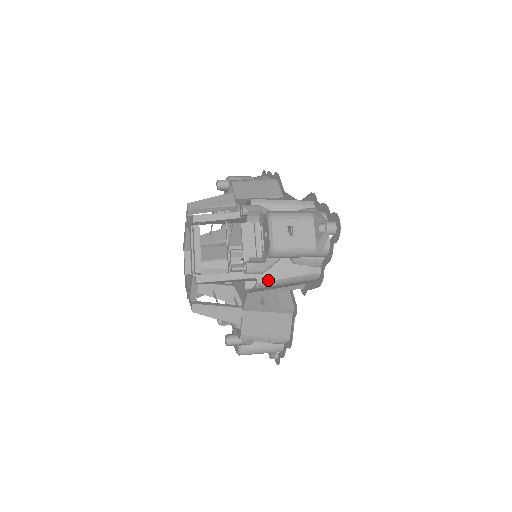
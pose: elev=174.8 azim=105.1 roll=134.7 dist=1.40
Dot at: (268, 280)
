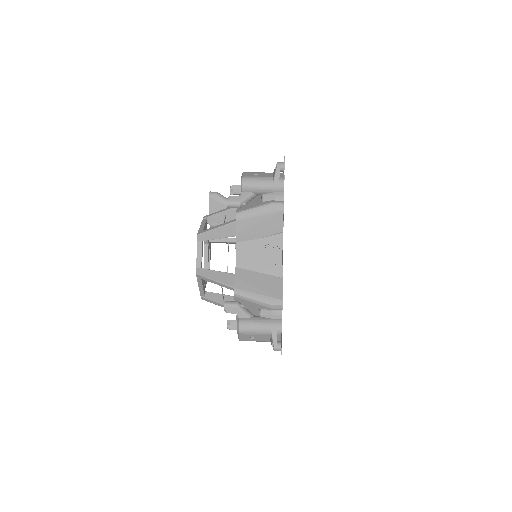
Dot at: occluded
